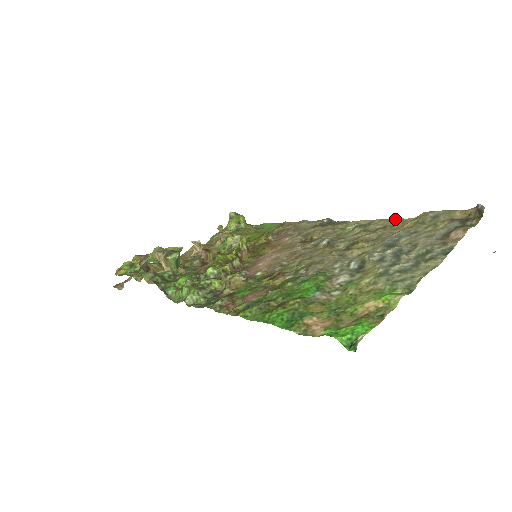
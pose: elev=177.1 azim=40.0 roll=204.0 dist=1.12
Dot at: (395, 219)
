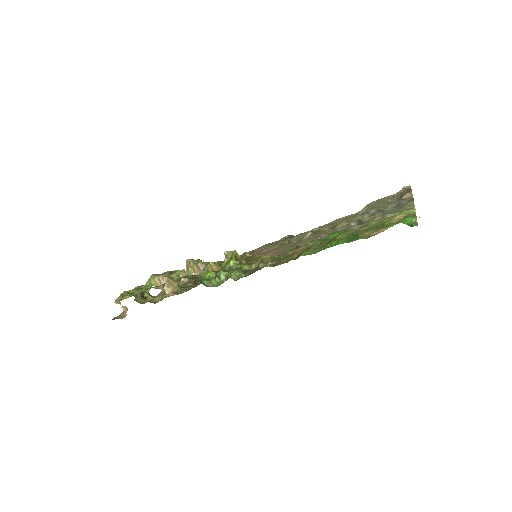
Dot at: (346, 216)
